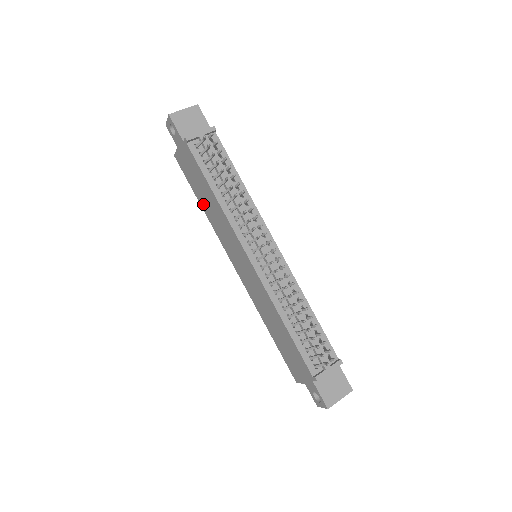
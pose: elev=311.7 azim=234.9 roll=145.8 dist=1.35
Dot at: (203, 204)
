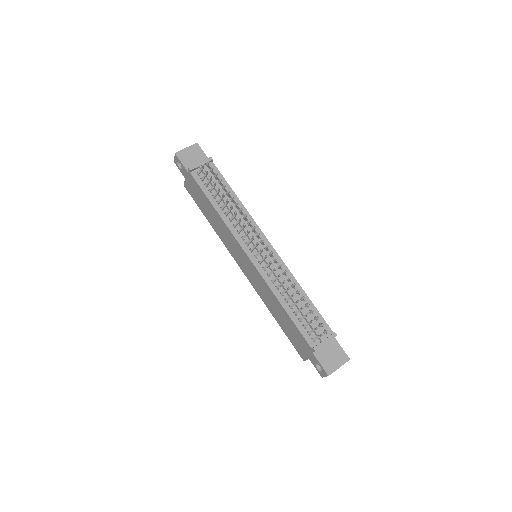
Dot at: (210, 220)
